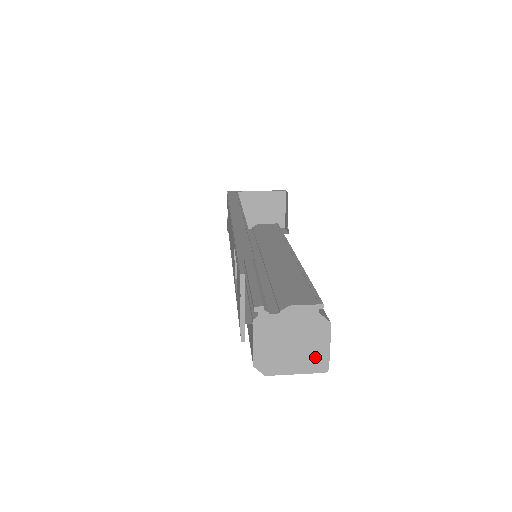
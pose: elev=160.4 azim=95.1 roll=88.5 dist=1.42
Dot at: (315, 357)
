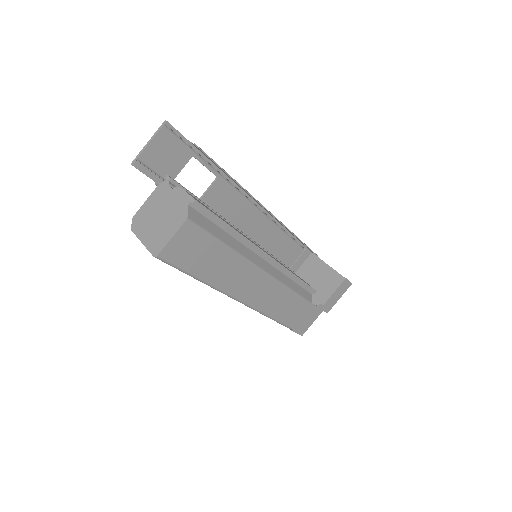
Dot at: (160, 238)
